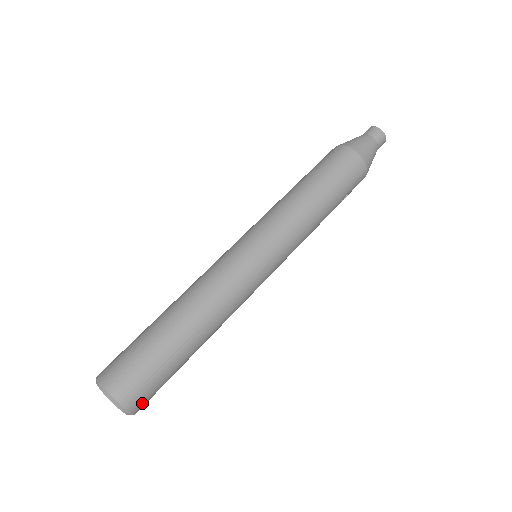
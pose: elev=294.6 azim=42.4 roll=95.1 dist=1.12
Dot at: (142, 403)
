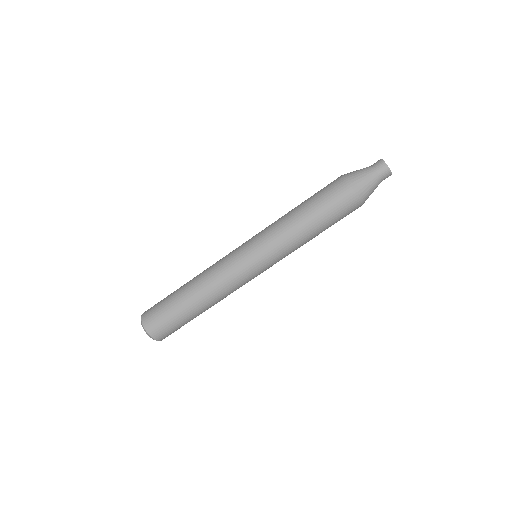
Dot at: occluded
